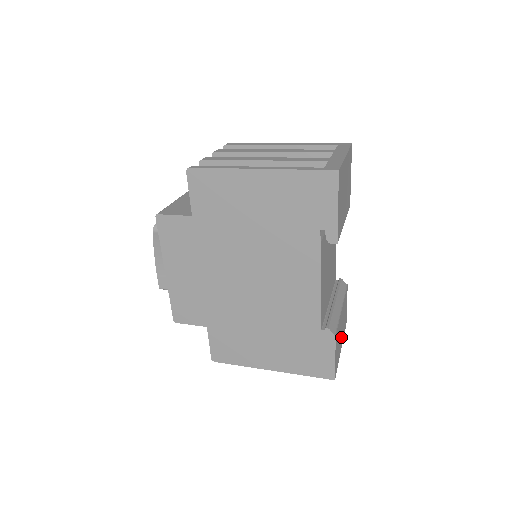
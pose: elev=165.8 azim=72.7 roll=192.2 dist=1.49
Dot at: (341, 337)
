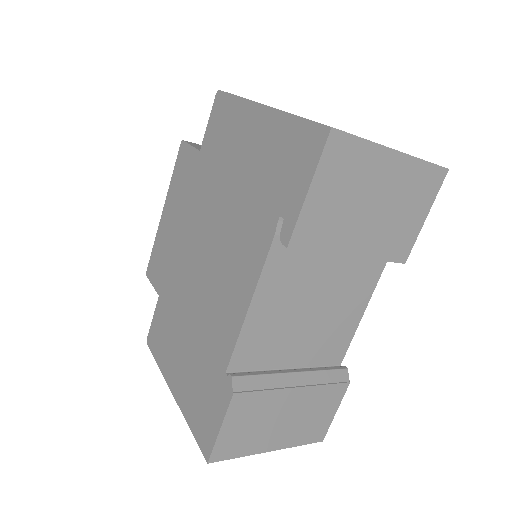
Dot at: (278, 431)
